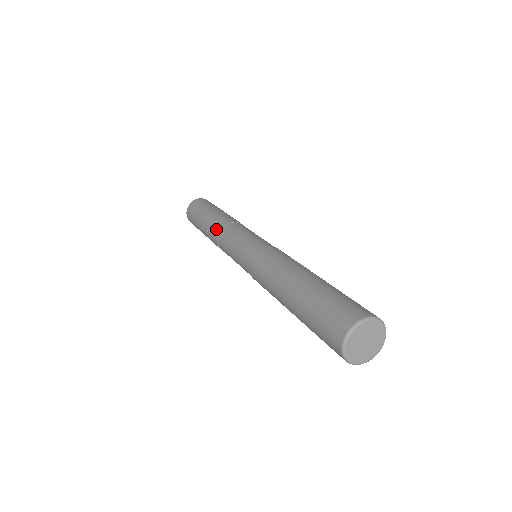
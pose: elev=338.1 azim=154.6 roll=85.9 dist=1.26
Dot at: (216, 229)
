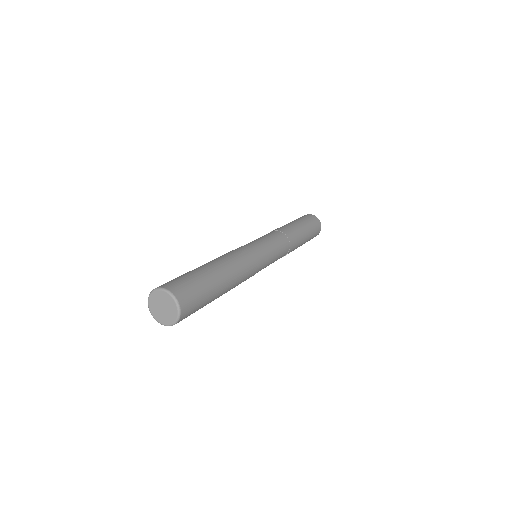
Dot at: (278, 228)
